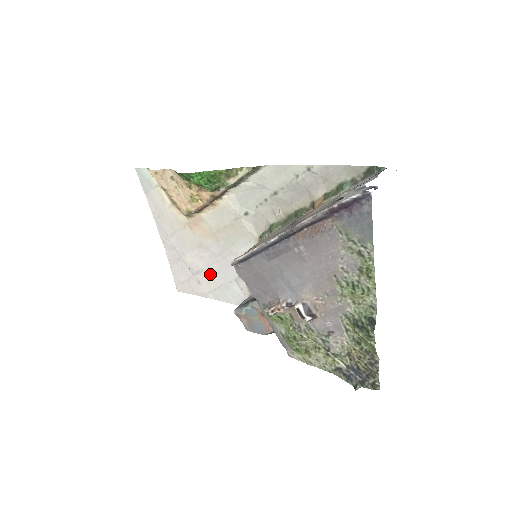
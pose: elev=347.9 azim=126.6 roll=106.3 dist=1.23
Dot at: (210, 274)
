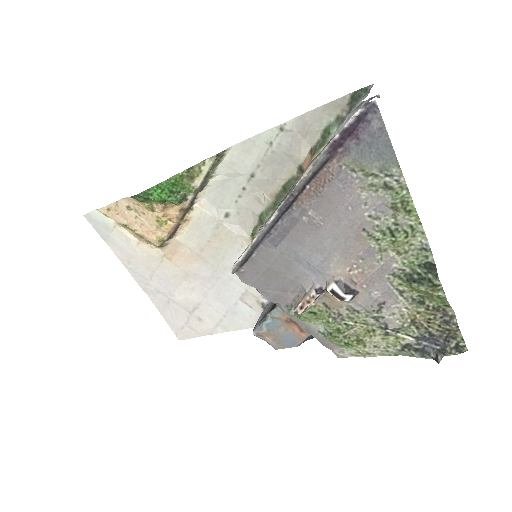
Dot at: (209, 304)
